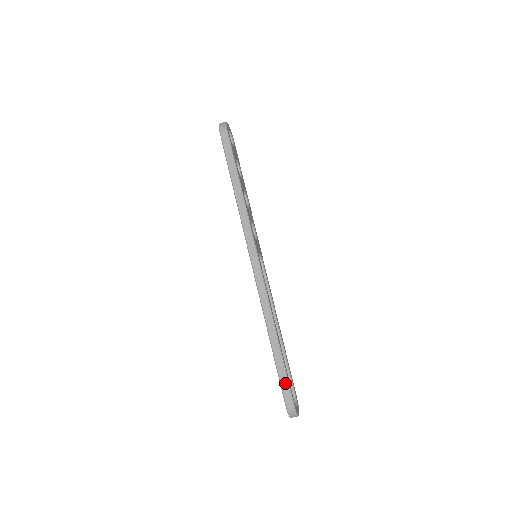
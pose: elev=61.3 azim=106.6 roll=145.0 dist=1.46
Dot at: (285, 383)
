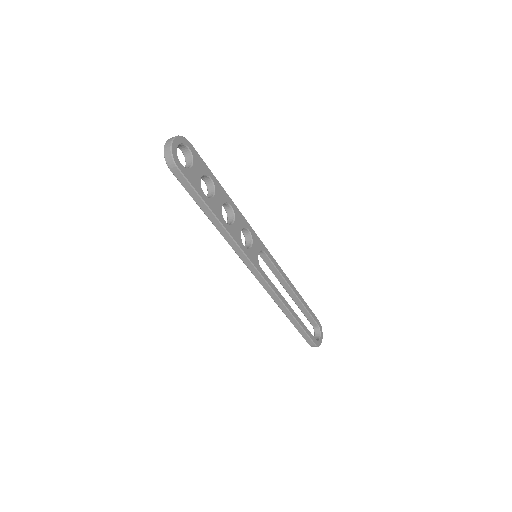
Dot at: (306, 337)
